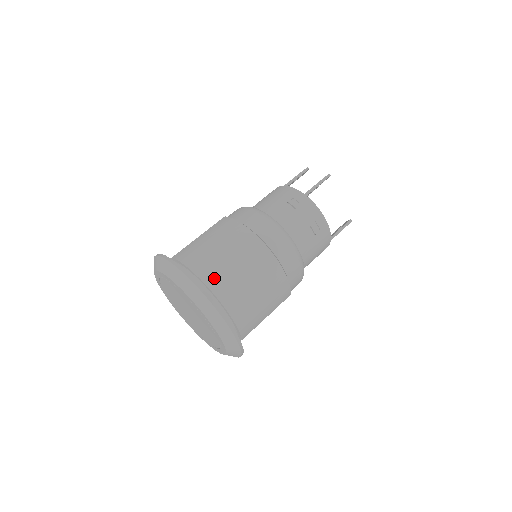
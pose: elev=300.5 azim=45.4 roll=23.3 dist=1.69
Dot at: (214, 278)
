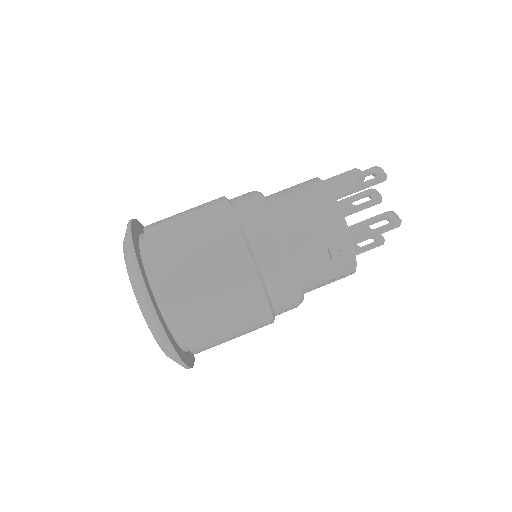
Dot at: (194, 333)
